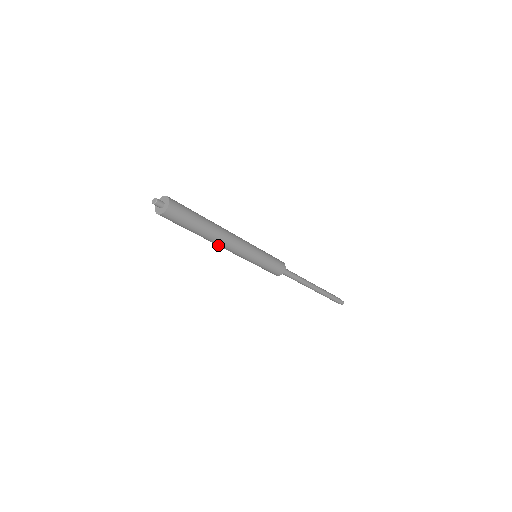
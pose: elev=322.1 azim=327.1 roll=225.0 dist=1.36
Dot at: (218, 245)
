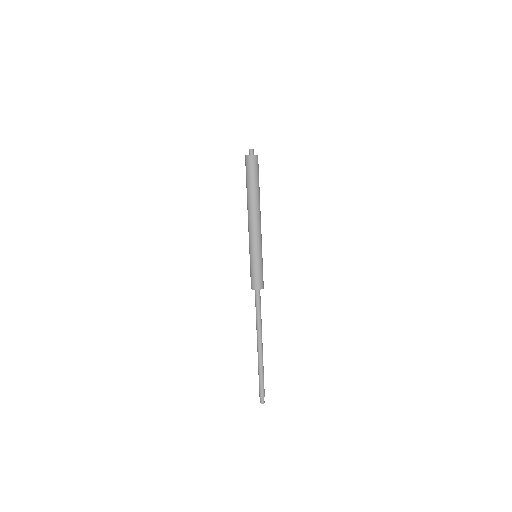
Dot at: (251, 213)
